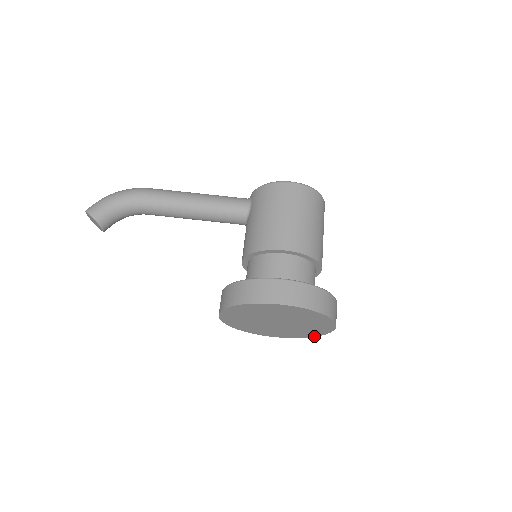
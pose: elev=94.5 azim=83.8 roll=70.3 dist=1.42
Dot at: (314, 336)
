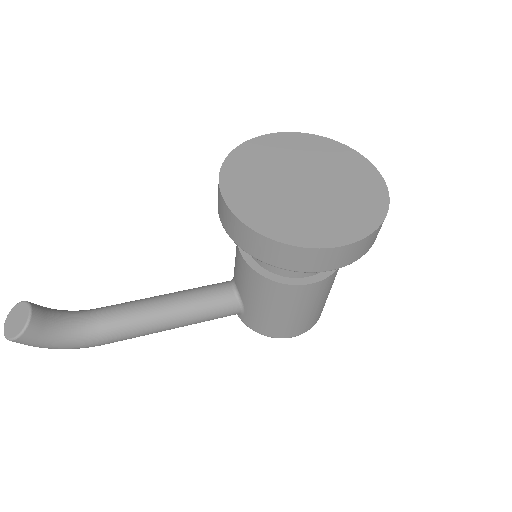
Dot at: (385, 211)
